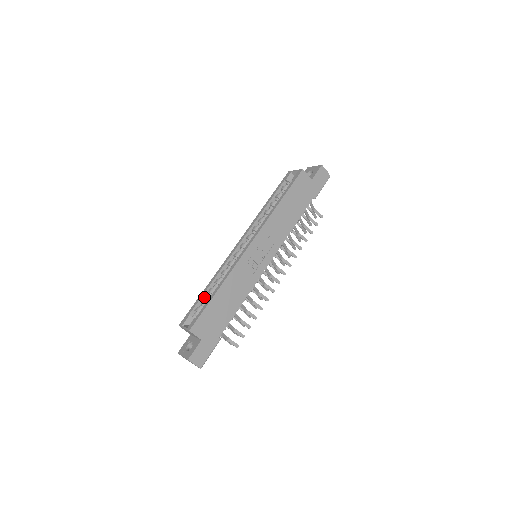
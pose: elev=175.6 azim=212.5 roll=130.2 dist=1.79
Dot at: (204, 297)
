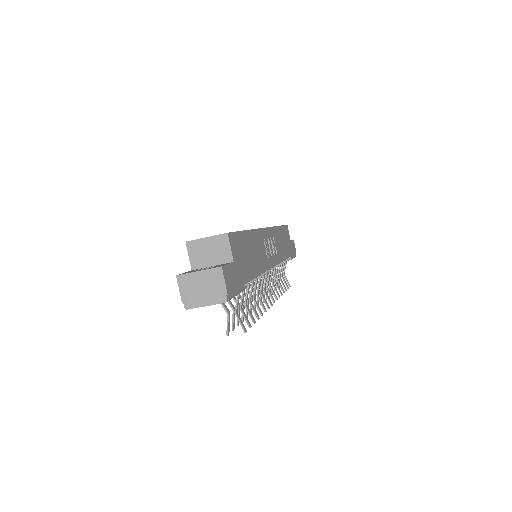
Dot at: occluded
